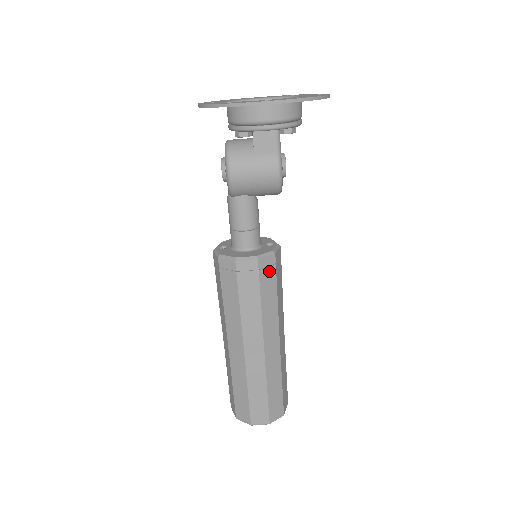
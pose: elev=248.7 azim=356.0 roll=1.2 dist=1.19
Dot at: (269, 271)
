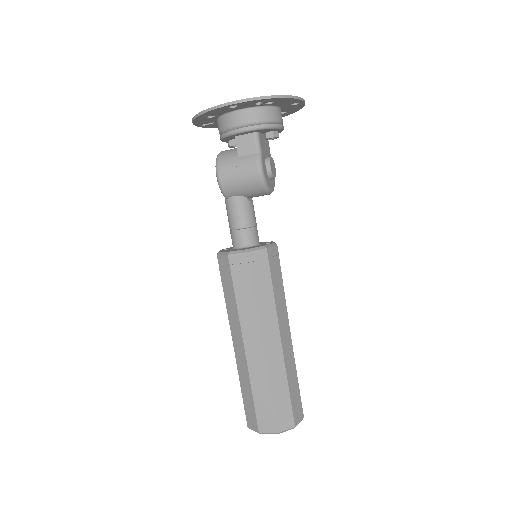
Dot at: (261, 265)
